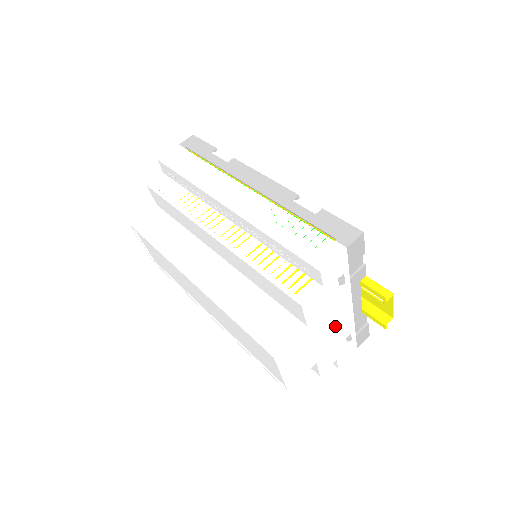
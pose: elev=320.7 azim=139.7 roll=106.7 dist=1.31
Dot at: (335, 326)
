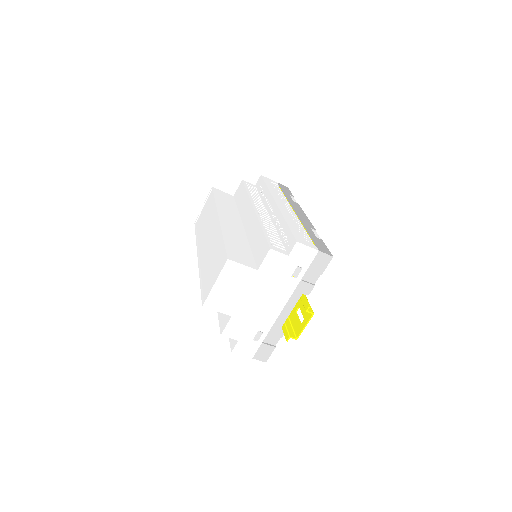
Dot at: (264, 305)
